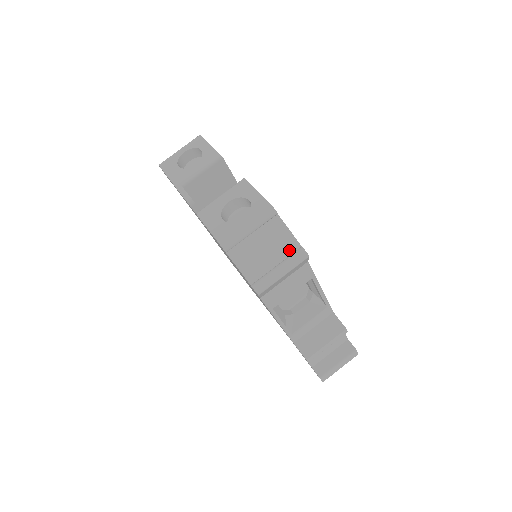
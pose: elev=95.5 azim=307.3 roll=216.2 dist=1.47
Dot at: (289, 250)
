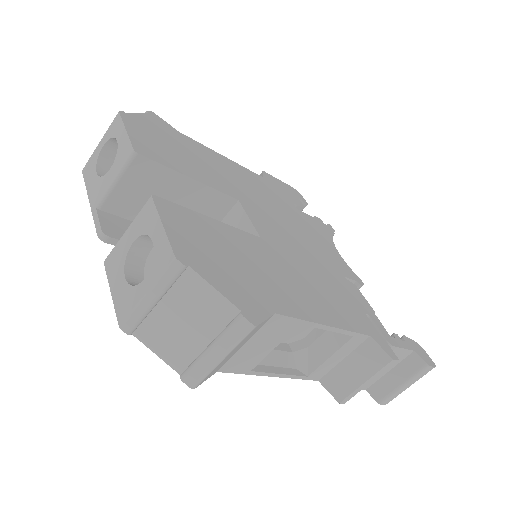
Dot at: (222, 319)
